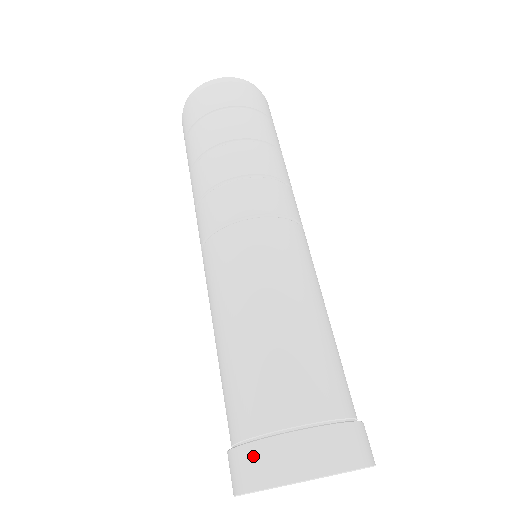
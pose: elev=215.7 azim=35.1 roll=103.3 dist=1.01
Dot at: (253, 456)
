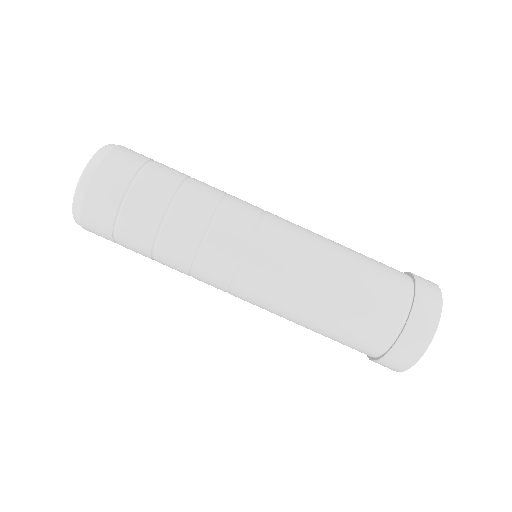
Dot at: (390, 362)
